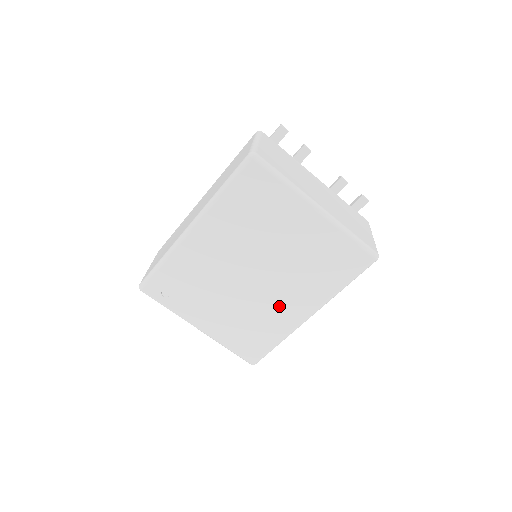
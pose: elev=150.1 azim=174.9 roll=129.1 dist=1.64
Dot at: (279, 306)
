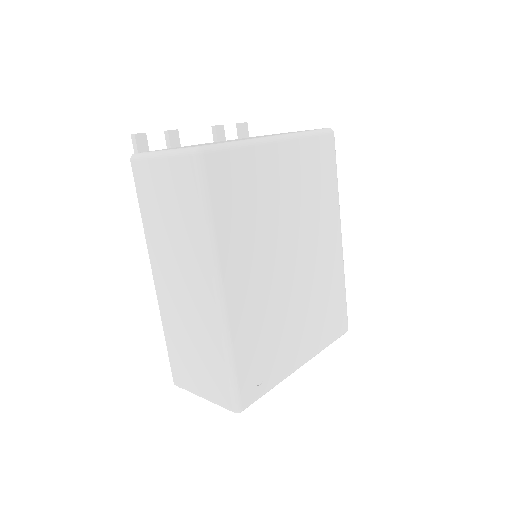
Dot at: (323, 258)
